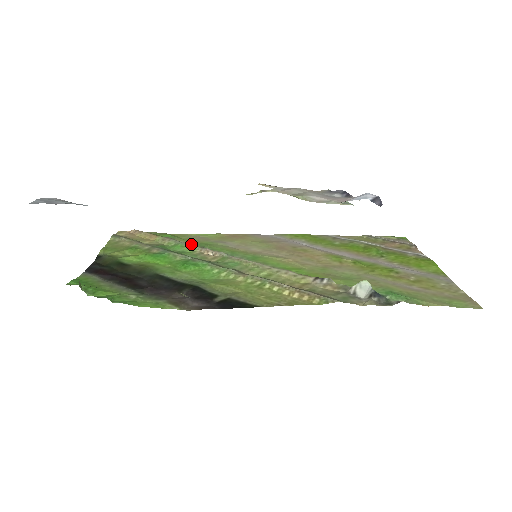
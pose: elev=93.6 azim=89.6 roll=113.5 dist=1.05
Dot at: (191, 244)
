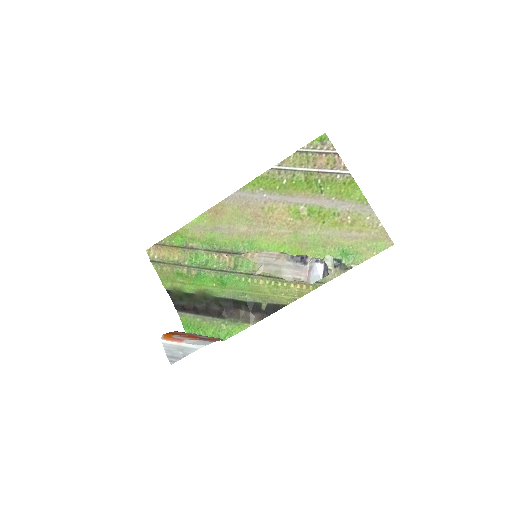
Dot at: (204, 248)
